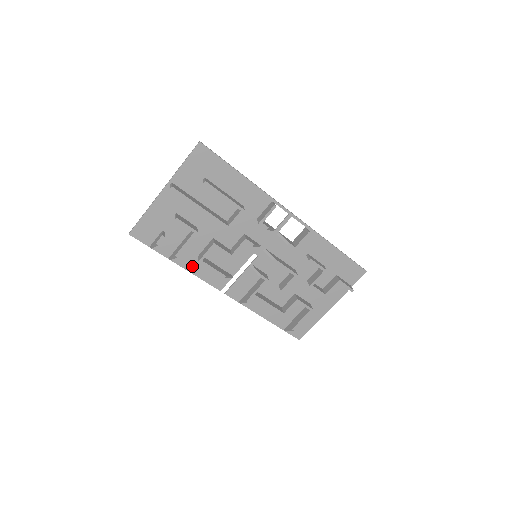
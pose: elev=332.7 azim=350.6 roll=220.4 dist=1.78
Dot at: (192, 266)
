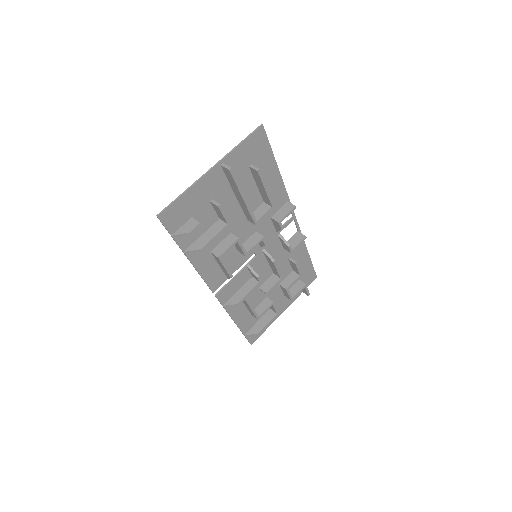
Dot at: (201, 262)
